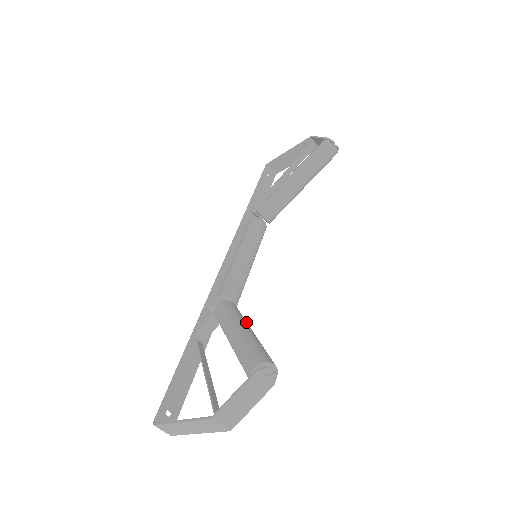
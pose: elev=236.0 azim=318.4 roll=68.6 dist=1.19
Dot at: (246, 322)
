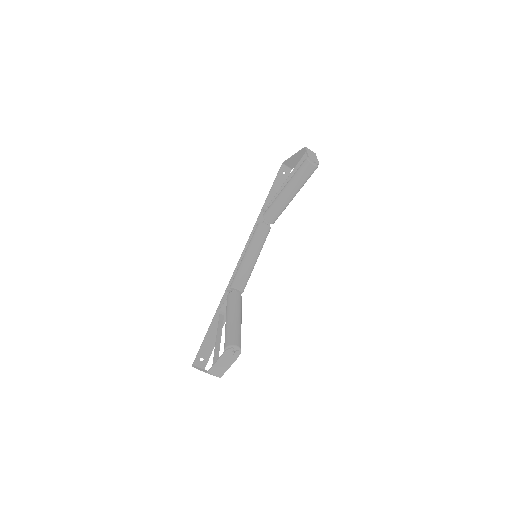
Dot at: (238, 310)
